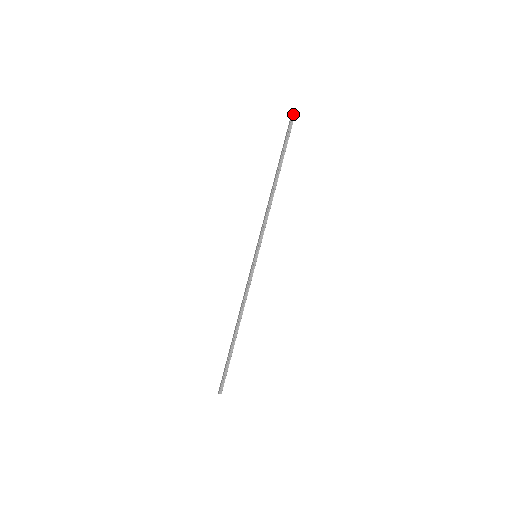
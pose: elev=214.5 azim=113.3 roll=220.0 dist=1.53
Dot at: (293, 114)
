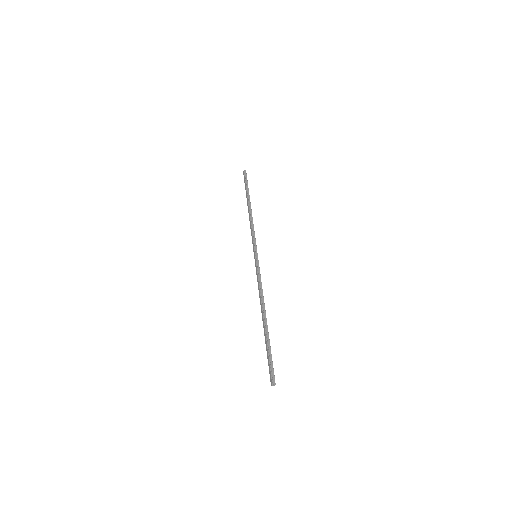
Dot at: (244, 171)
